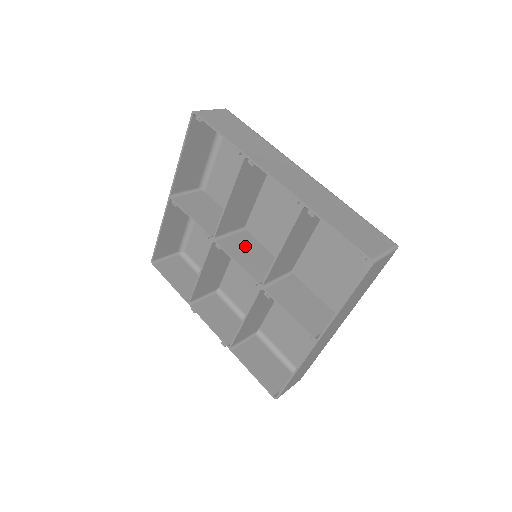
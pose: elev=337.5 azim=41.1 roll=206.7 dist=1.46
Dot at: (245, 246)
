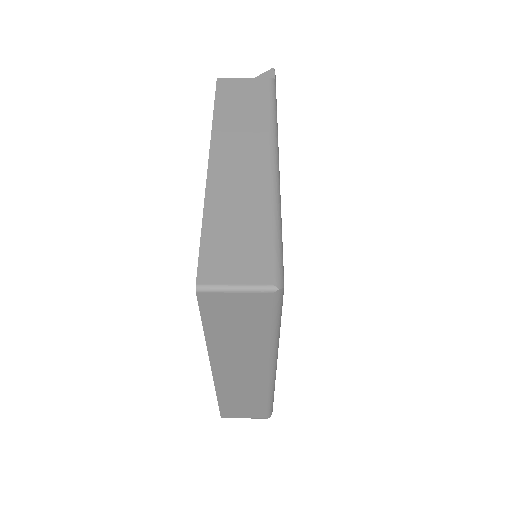
Dot at: occluded
